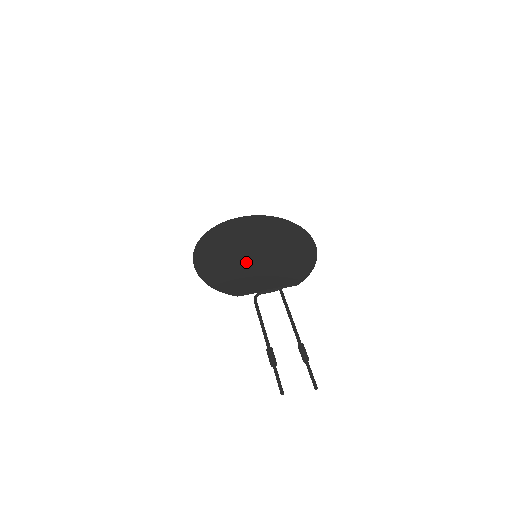
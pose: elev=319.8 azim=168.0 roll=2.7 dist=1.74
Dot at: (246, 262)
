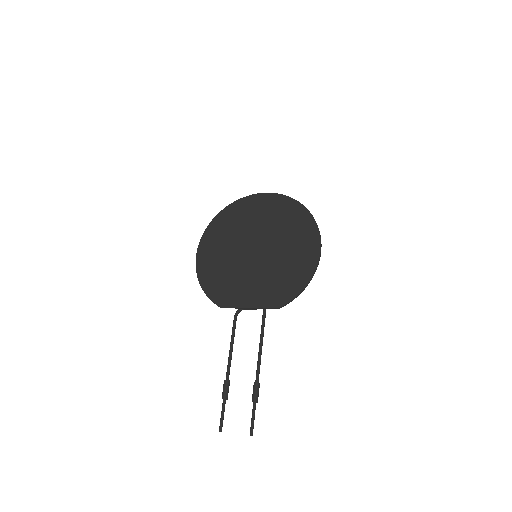
Dot at: (242, 265)
